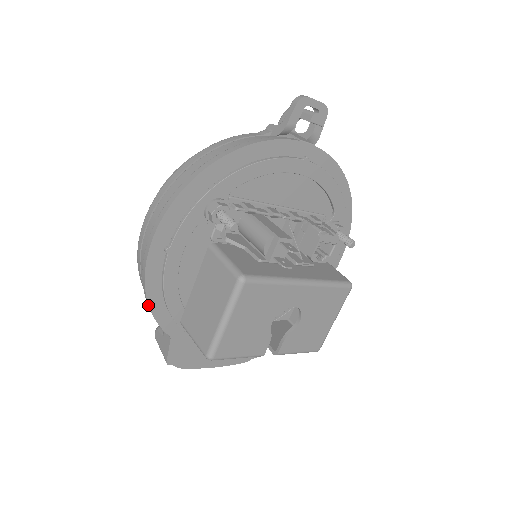
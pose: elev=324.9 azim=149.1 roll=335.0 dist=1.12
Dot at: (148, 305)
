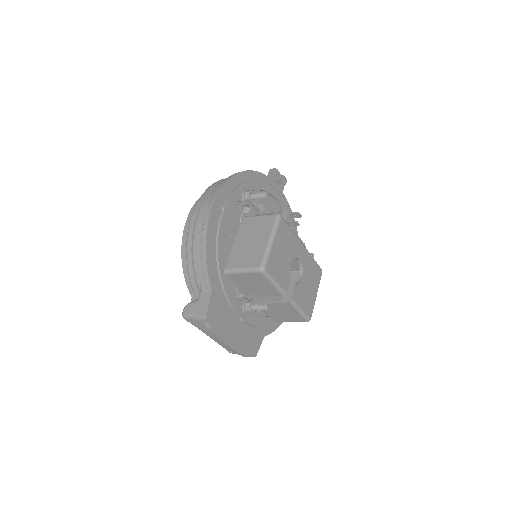
Dot at: (205, 250)
